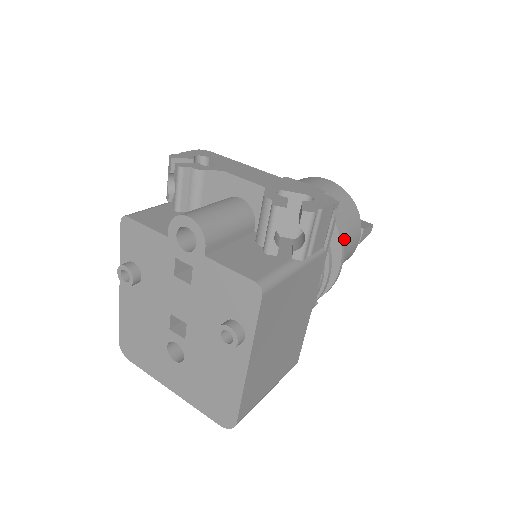
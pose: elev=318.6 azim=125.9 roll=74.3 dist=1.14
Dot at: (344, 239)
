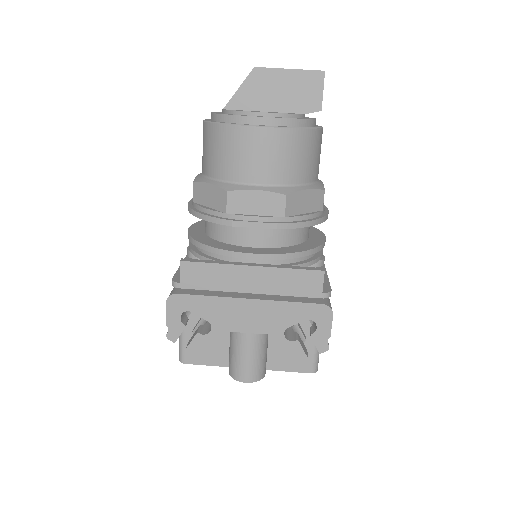
Dot at: (322, 205)
